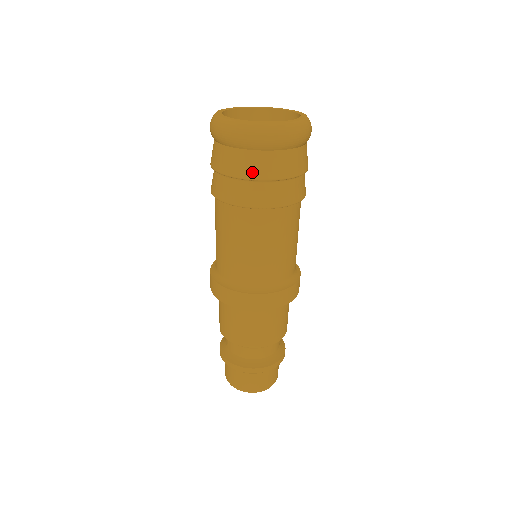
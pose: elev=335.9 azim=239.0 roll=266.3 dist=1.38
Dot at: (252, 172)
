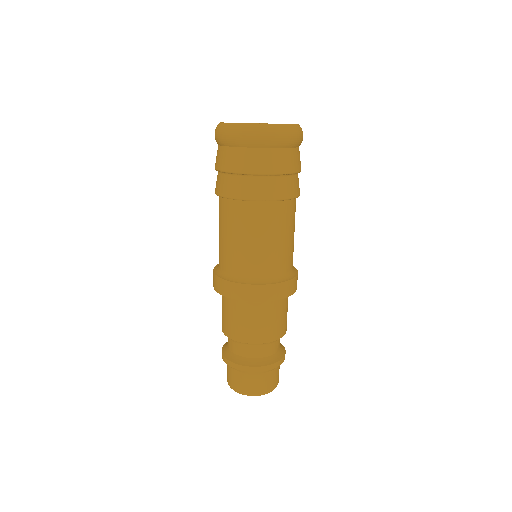
Dot at: (260, 167)
